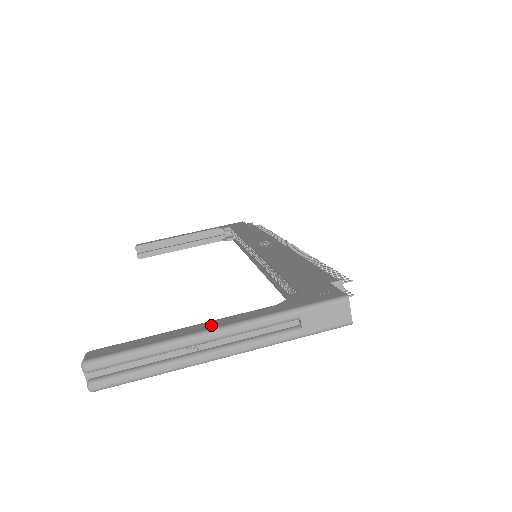
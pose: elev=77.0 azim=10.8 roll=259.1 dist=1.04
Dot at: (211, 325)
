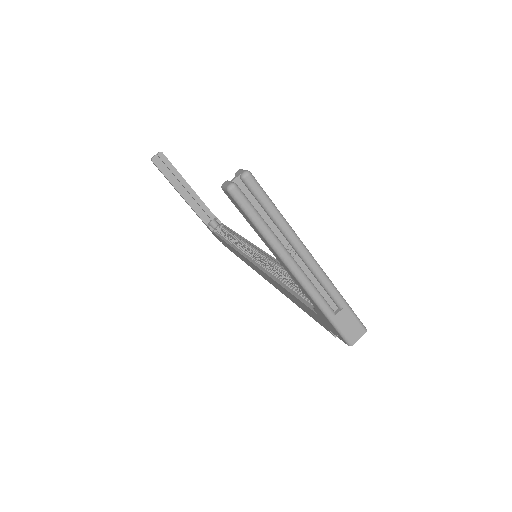
Dot at: (307, 251)
